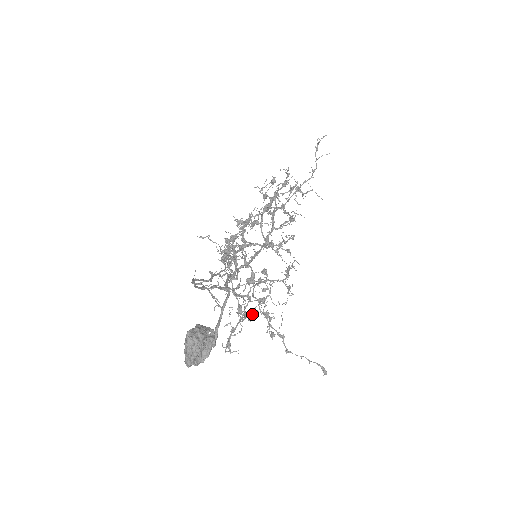
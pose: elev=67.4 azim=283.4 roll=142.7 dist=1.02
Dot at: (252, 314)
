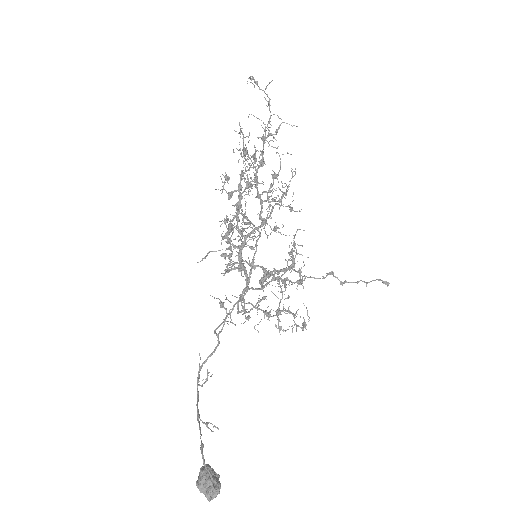
Dot at: (278, 315)
